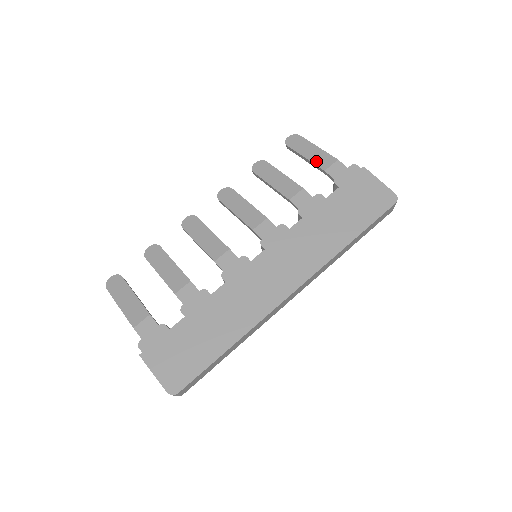
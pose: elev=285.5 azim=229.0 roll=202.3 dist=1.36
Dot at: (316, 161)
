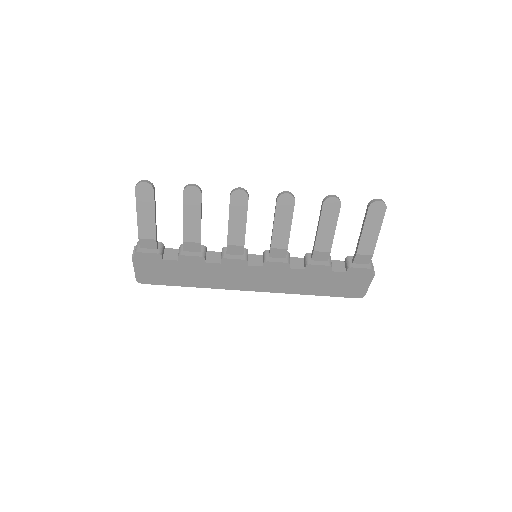
Dot at: (363, 242)
